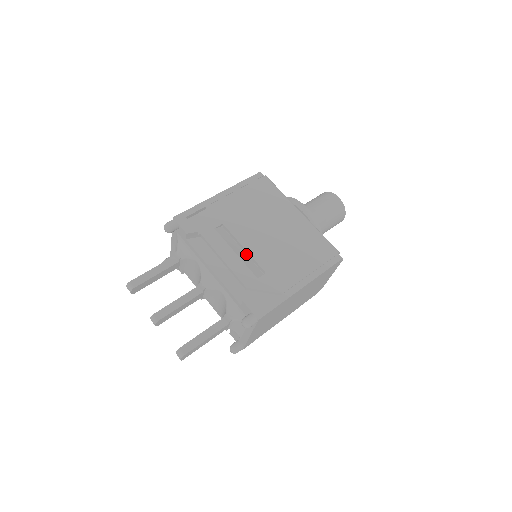
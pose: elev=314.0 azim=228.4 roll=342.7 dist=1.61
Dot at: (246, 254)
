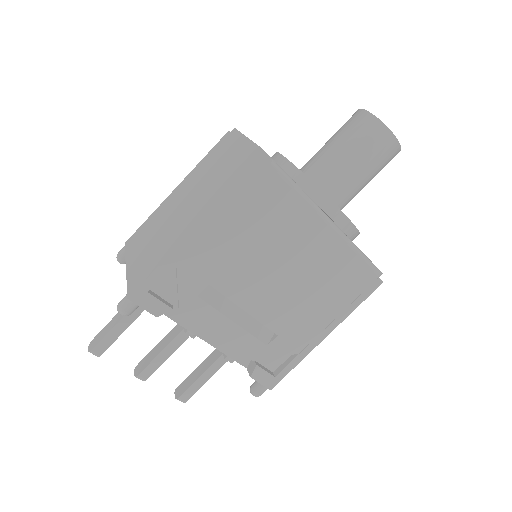
Dot at: (248, 311)
